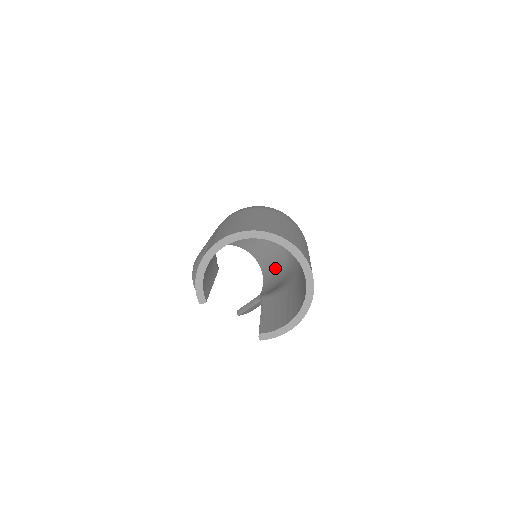
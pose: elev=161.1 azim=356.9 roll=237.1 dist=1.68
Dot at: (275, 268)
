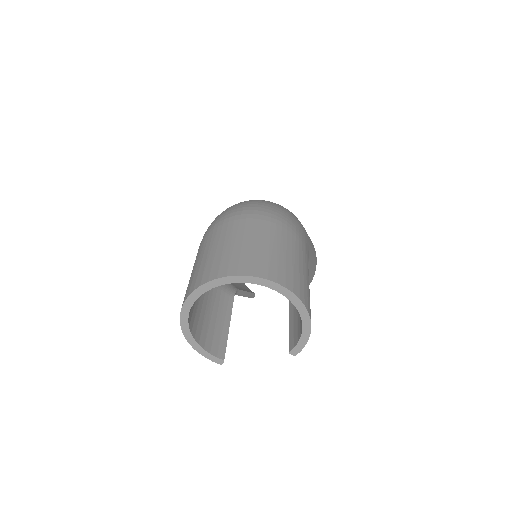
Dot at: occluded
